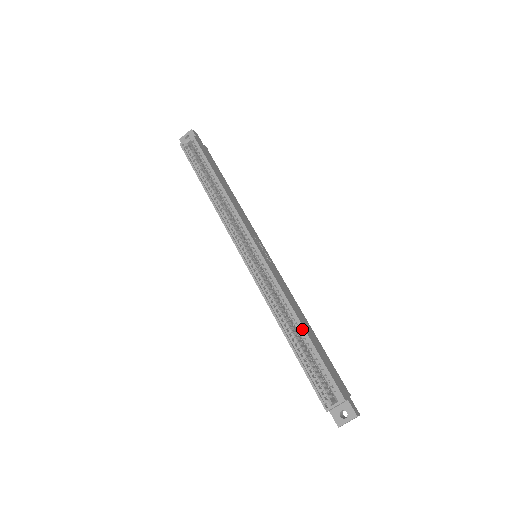
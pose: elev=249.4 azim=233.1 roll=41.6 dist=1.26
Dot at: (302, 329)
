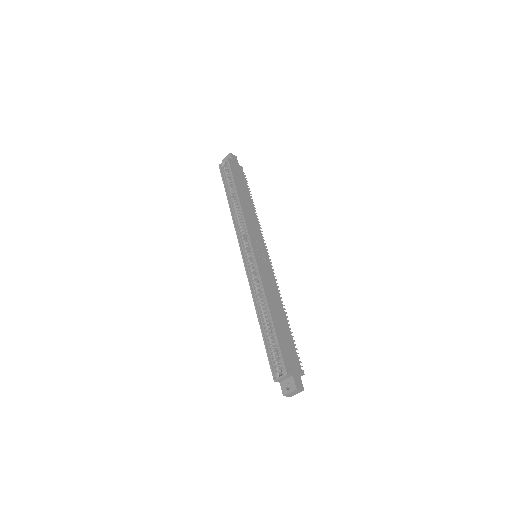
Dot at: (269, 316)
